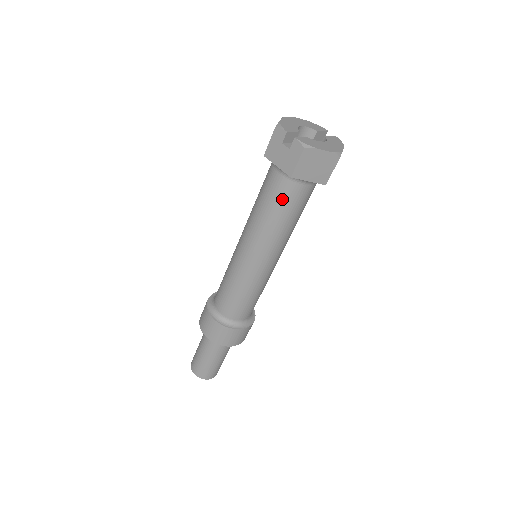
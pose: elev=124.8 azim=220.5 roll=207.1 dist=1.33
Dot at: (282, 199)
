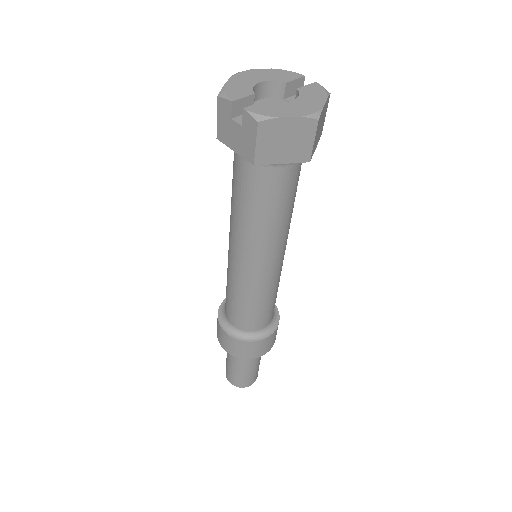
Dot at: (257, 191)
